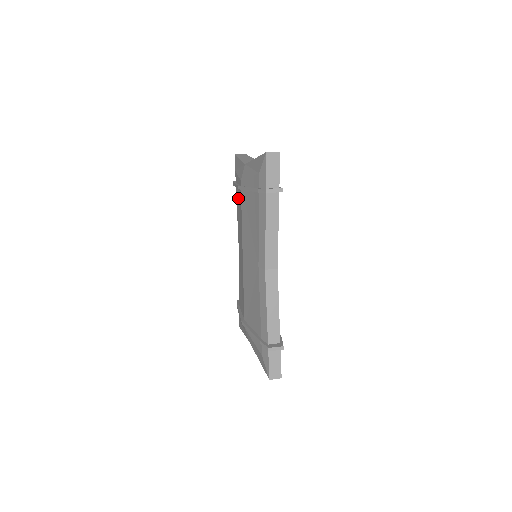
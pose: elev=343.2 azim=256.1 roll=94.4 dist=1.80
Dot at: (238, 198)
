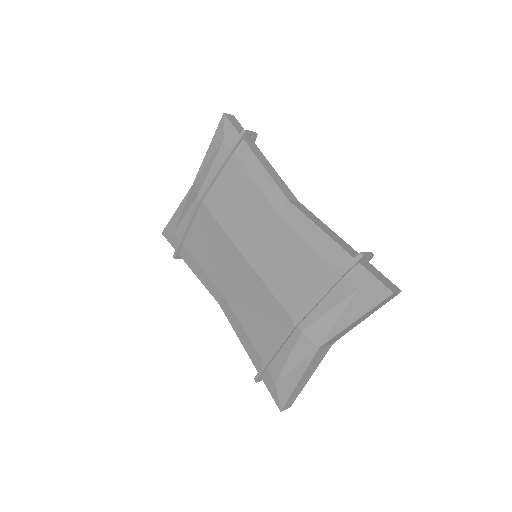
Dot at: (196, 235)
